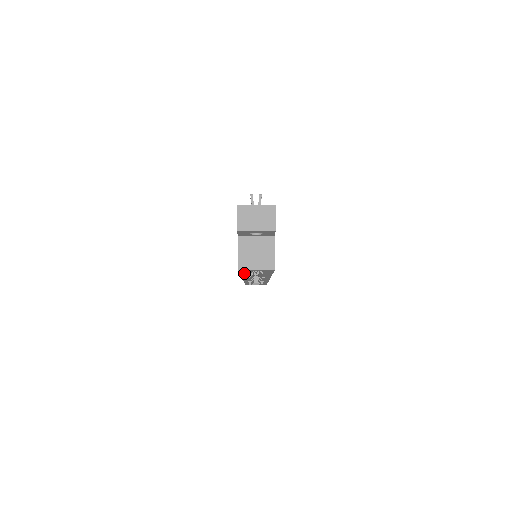
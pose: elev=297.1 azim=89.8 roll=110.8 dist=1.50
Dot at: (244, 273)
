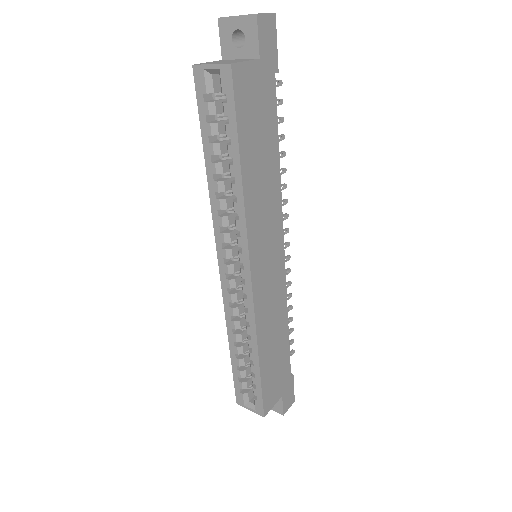
Dot at: (205, 124)
